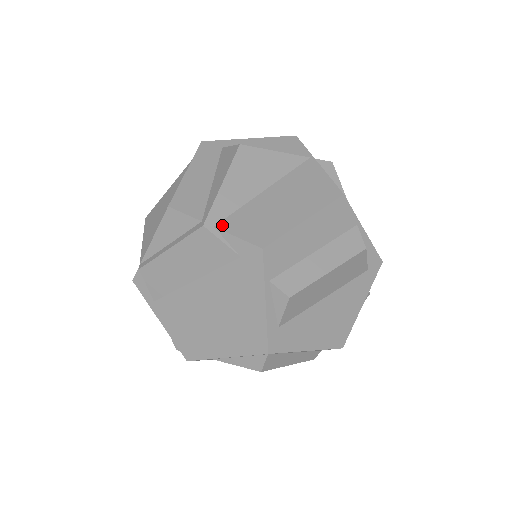
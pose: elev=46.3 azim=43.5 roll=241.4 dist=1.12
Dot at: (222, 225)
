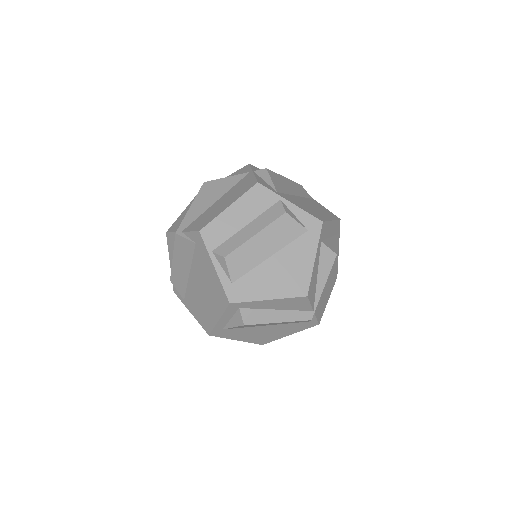
Dot at: (186, 229)
